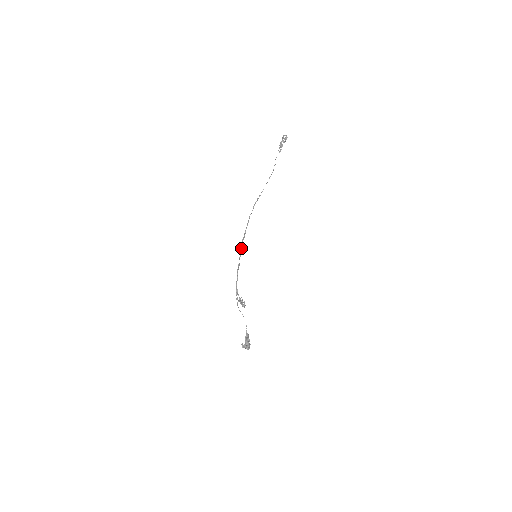
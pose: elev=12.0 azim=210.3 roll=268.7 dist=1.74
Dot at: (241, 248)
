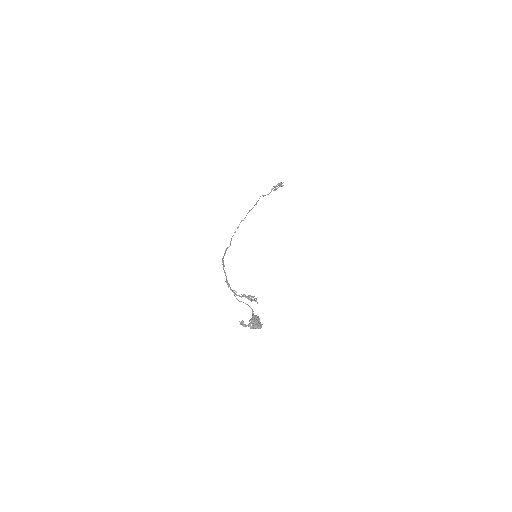
Dot at: occluded
